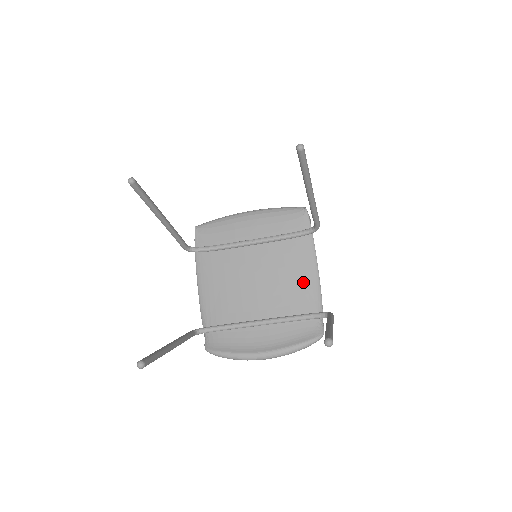
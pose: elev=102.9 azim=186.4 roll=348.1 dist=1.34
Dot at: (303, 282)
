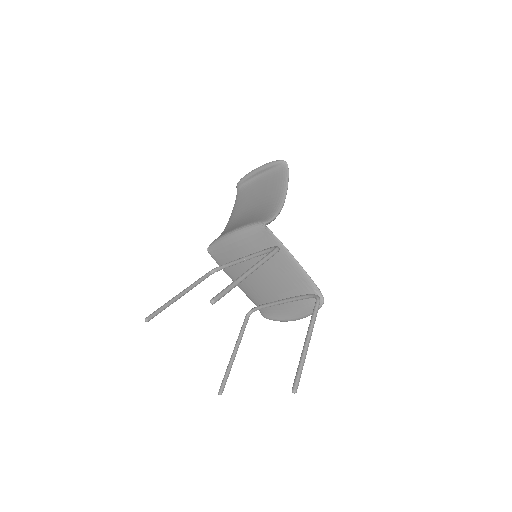
Dot at: (293, 275)
